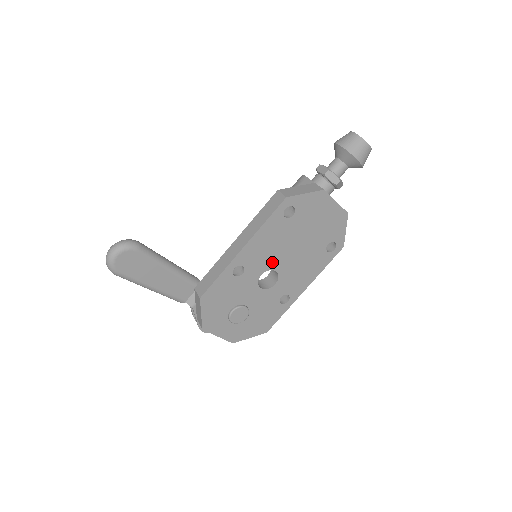
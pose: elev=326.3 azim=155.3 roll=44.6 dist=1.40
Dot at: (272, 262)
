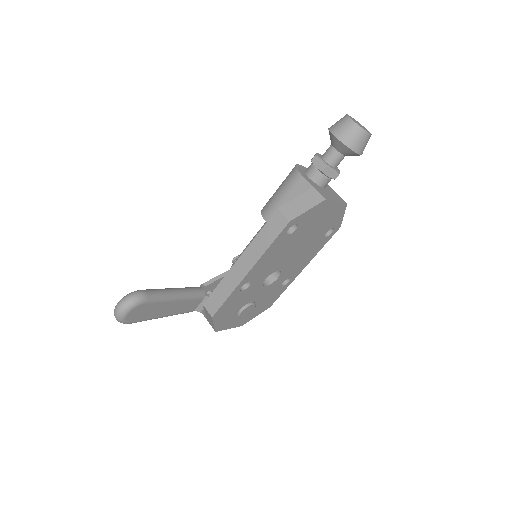
Dot at: (275, 267)
